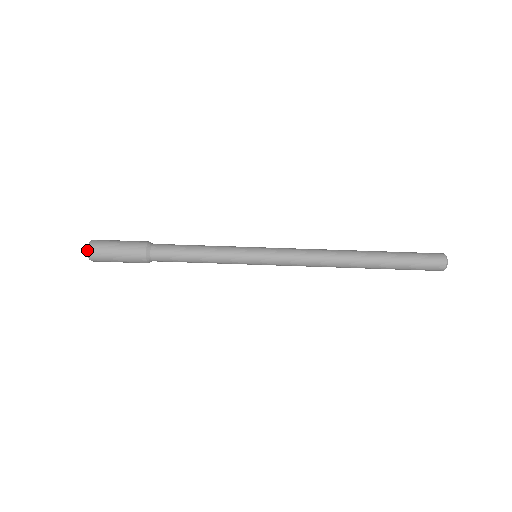
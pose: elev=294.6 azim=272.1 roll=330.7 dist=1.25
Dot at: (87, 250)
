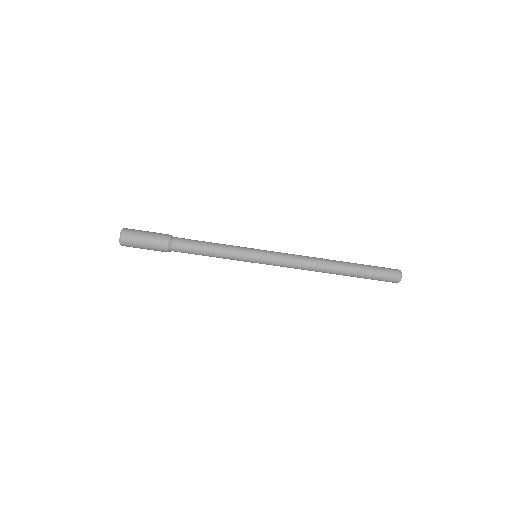
Dot at: occluded
